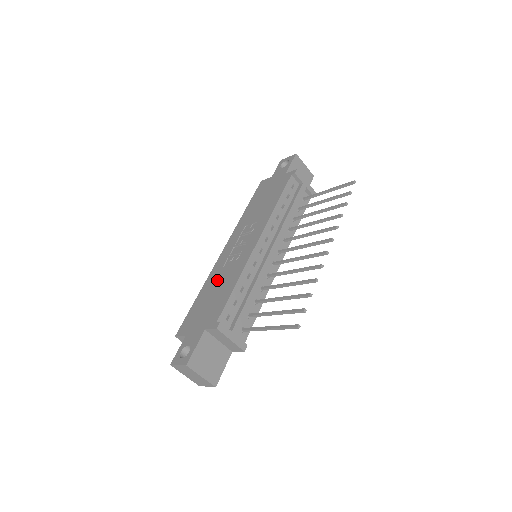
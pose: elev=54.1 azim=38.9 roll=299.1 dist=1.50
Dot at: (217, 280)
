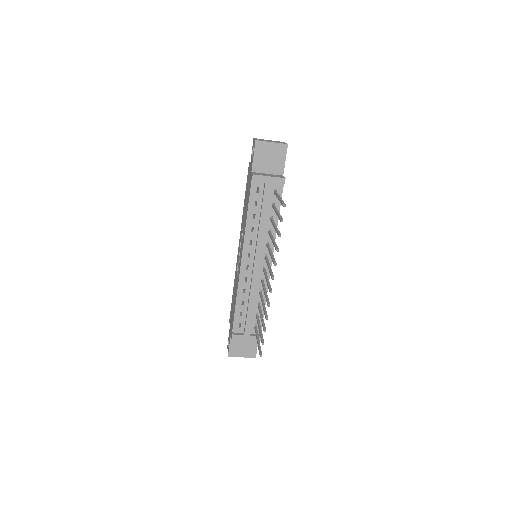
Dot at: (235, 284)
